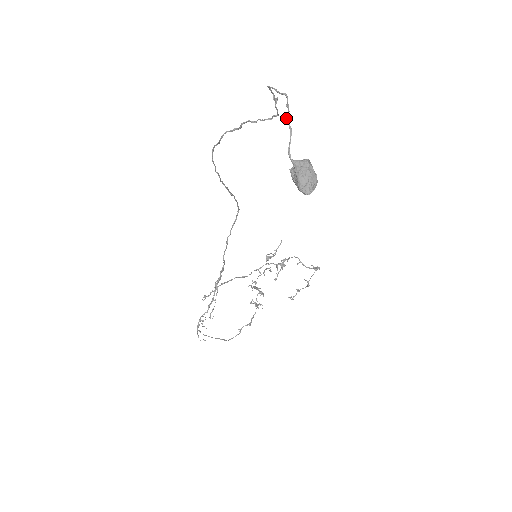
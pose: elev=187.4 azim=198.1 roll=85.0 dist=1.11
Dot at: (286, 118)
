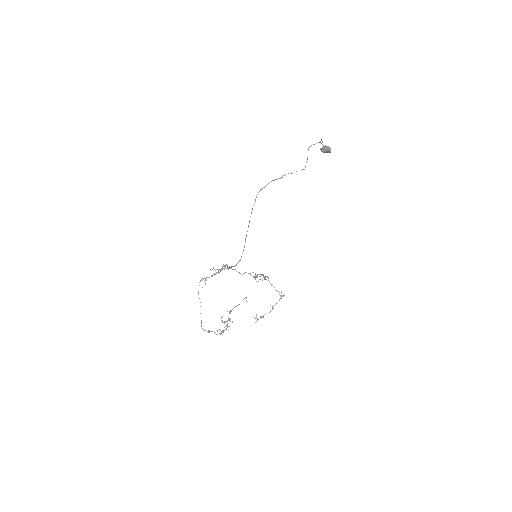
Dot at: (321, 139)
